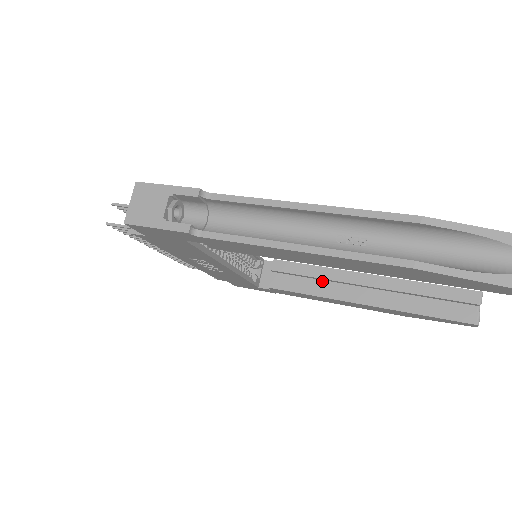
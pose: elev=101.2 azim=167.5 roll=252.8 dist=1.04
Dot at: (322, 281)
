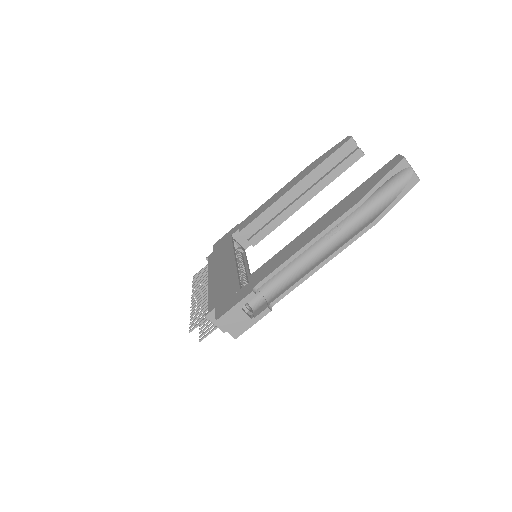
Dot at: (274, 213)
